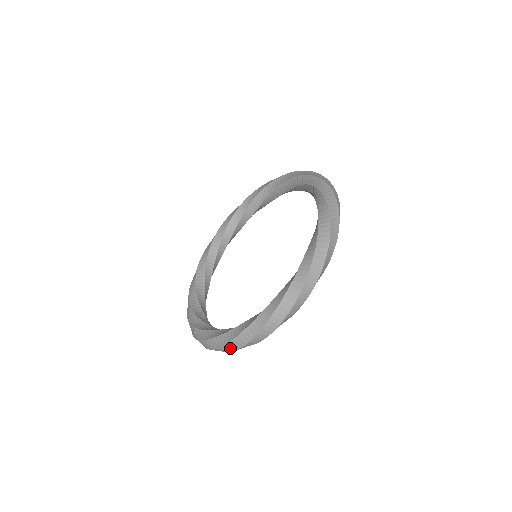
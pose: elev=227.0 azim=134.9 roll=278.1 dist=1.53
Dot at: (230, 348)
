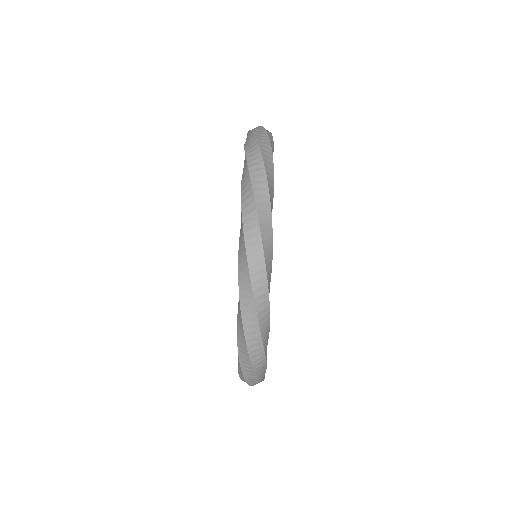
Dot at: (251, 324)
